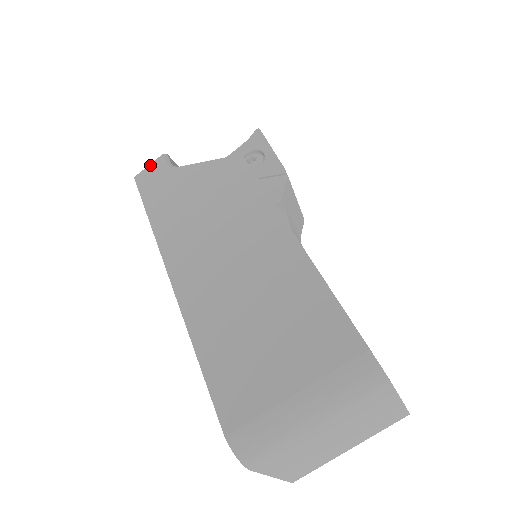
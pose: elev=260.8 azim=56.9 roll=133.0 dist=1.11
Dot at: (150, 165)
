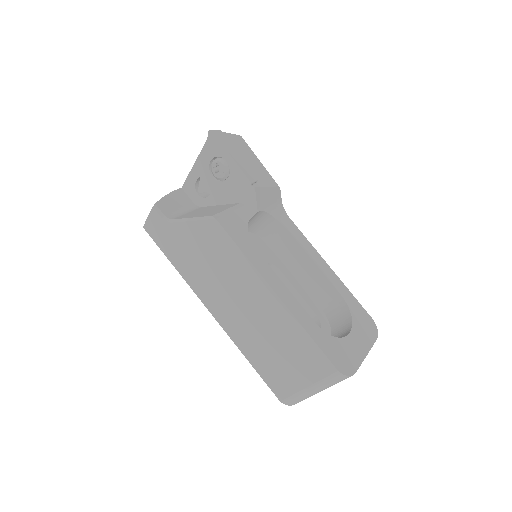
Dot at: (149, 217)
